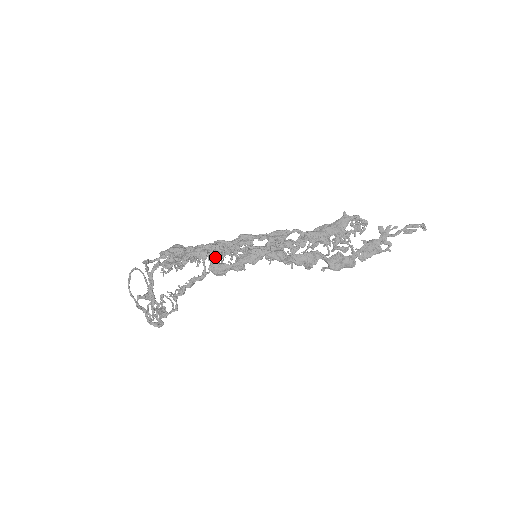
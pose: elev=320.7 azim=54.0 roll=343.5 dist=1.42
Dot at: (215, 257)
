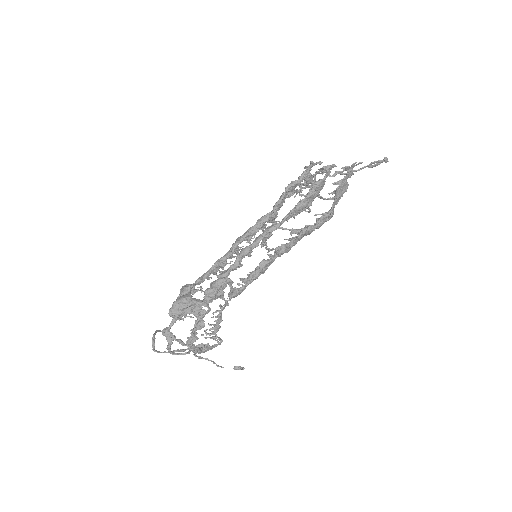
Dot at: (233, 290)
